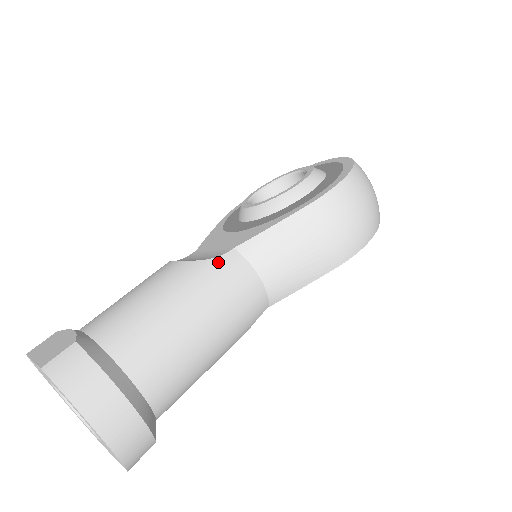
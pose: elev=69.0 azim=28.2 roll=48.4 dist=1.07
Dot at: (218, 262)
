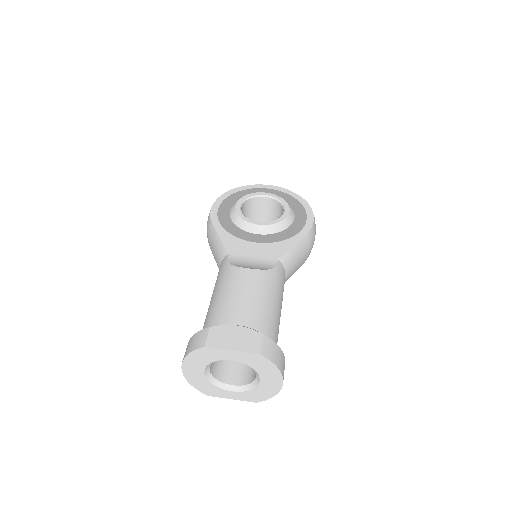
Dot at: (277, 270)
